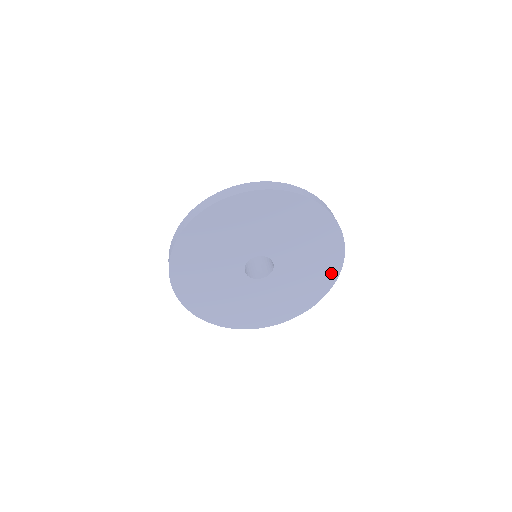
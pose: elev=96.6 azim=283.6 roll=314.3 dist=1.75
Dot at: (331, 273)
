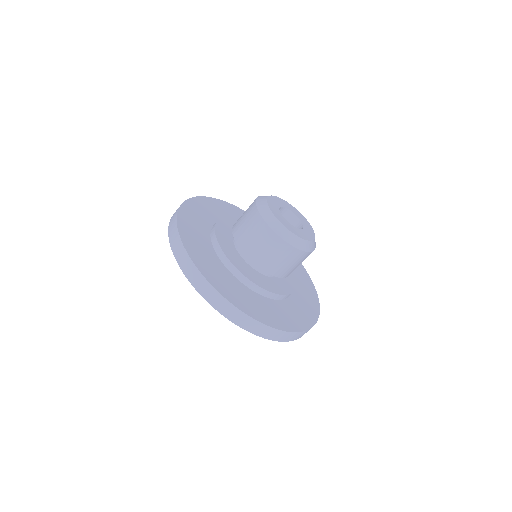
Dot at: occluded
